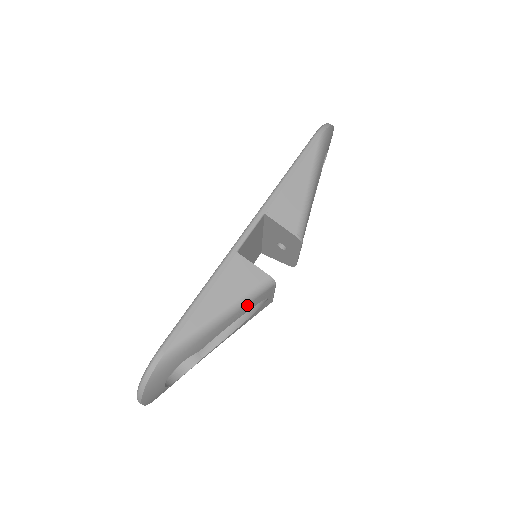
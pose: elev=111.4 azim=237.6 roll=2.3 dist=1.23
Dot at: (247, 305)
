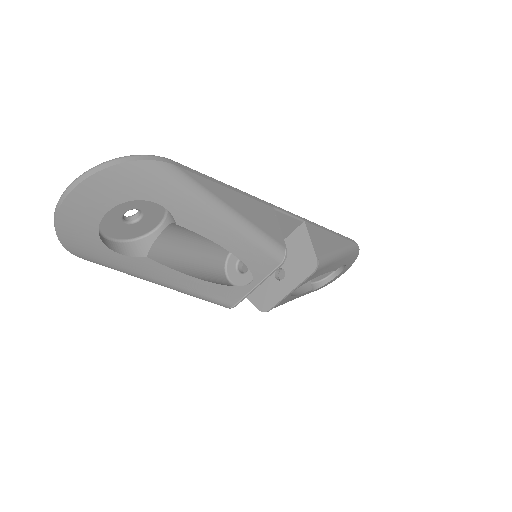
Dot at: (252, 245)
